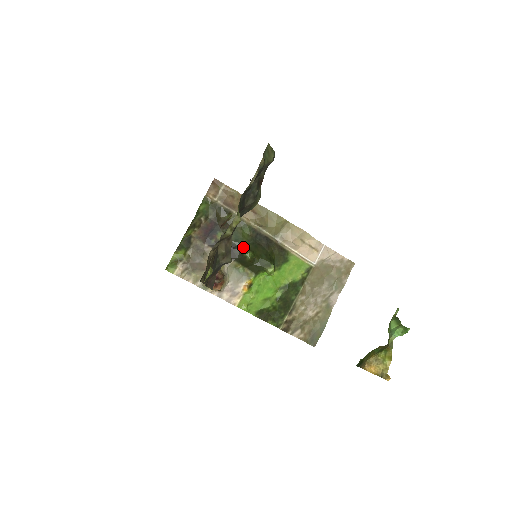
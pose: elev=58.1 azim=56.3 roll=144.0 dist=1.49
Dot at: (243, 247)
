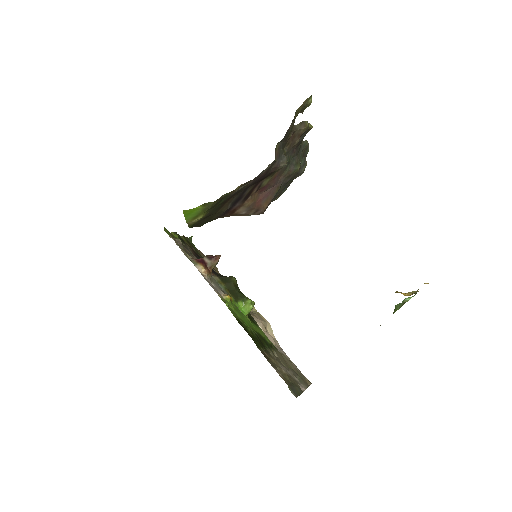
Dot at: occluded
